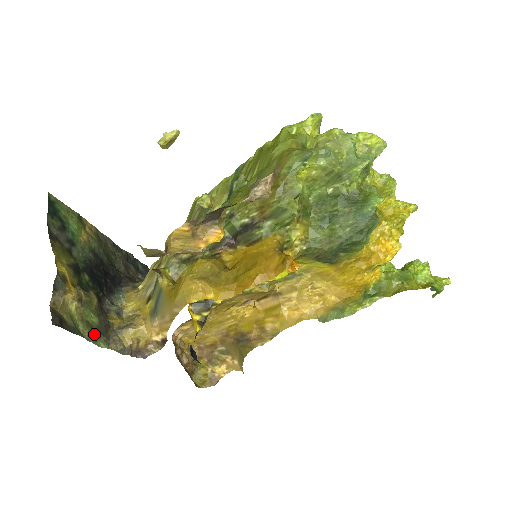
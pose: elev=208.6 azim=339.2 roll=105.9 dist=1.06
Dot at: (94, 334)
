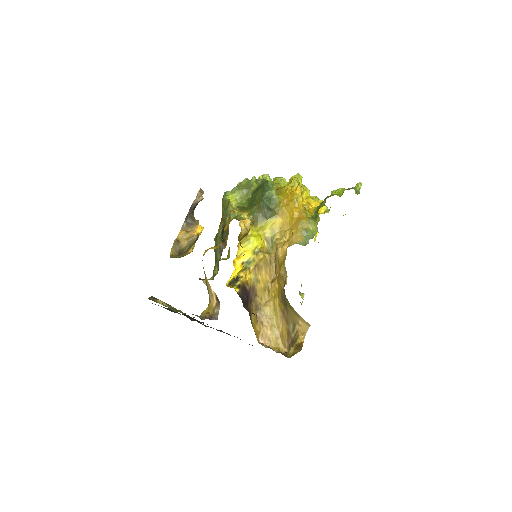
Dot at: occluded
